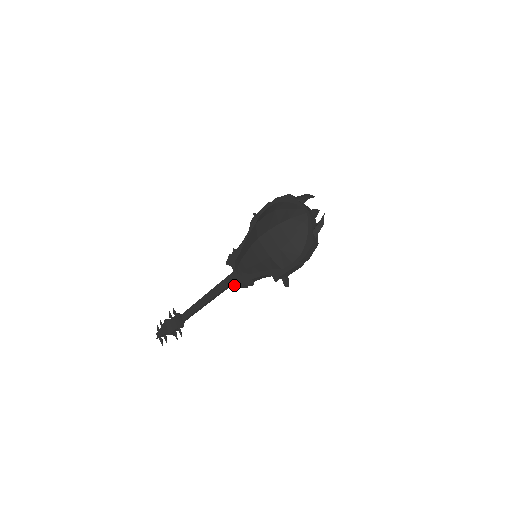
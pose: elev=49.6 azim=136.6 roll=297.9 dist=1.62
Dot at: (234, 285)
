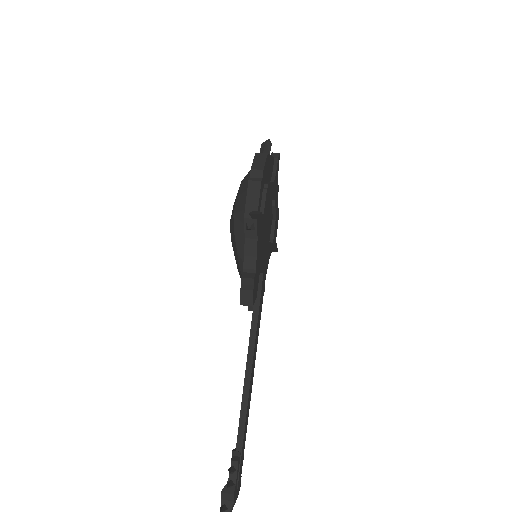
Dot at: (240, 303)
